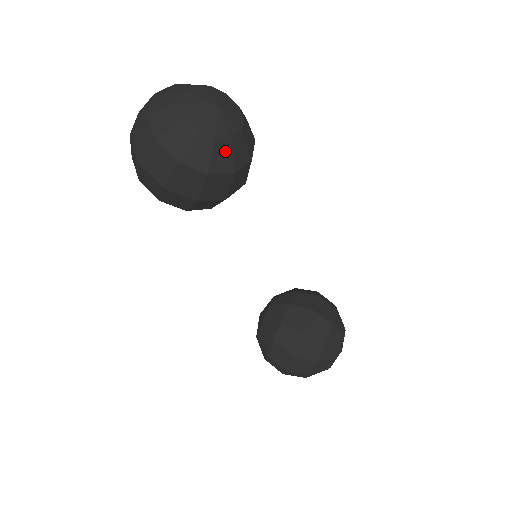
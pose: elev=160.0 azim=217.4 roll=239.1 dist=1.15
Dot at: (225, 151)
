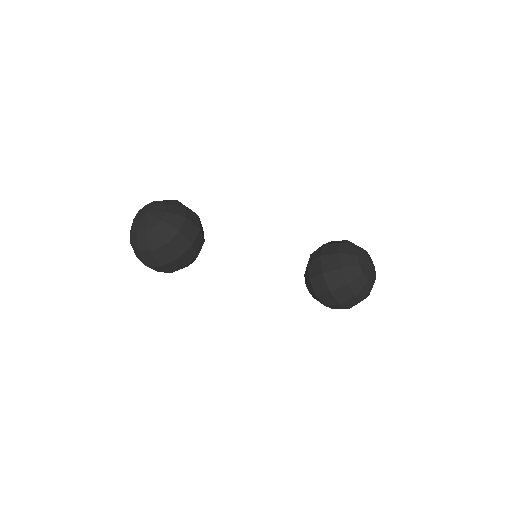
Dot at: (165, 227)
